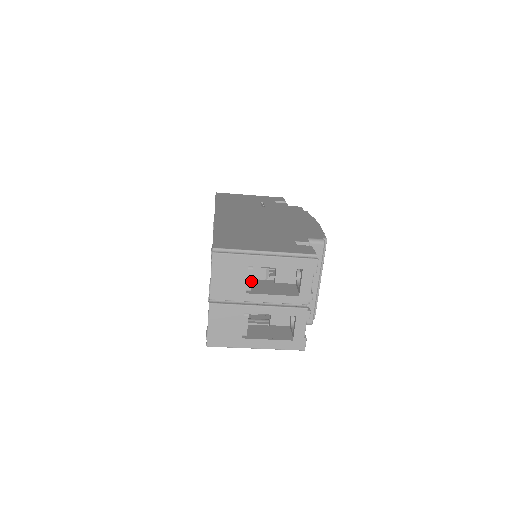
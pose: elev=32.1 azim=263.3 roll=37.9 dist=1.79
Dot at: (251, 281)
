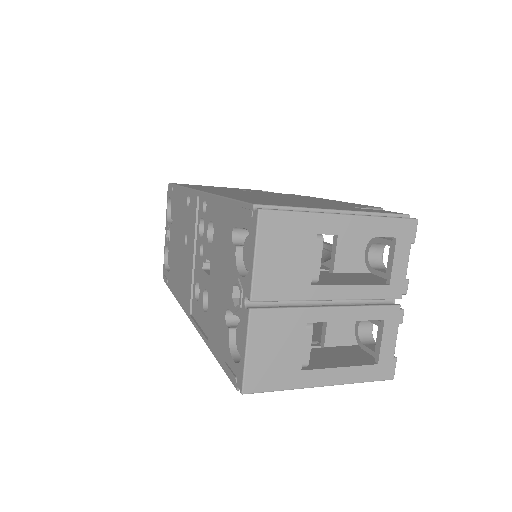
Dot at: (319, 262)
